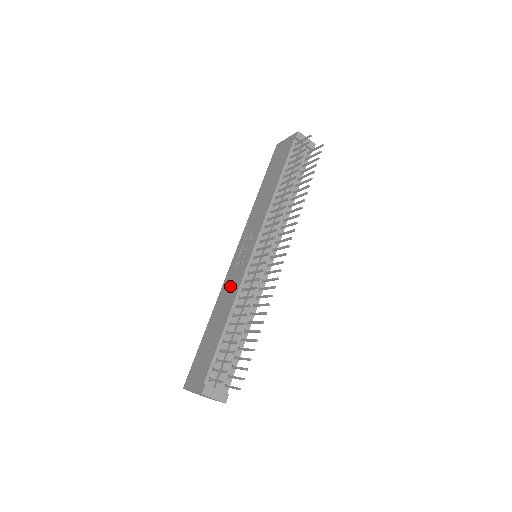
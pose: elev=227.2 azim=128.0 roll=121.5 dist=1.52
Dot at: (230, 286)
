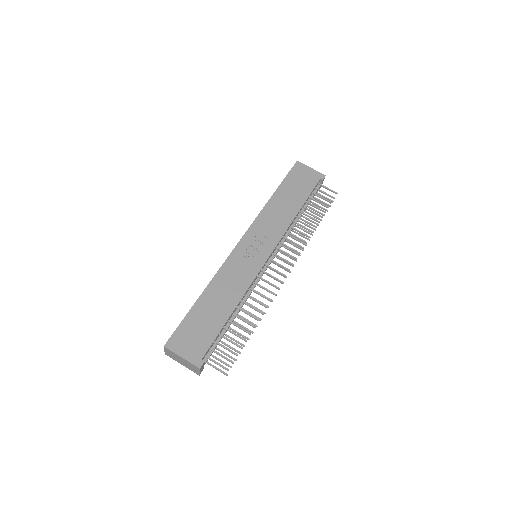
Dot at: (236, 275)
